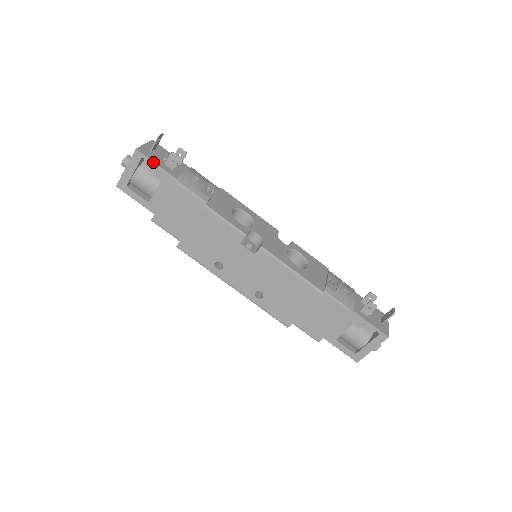
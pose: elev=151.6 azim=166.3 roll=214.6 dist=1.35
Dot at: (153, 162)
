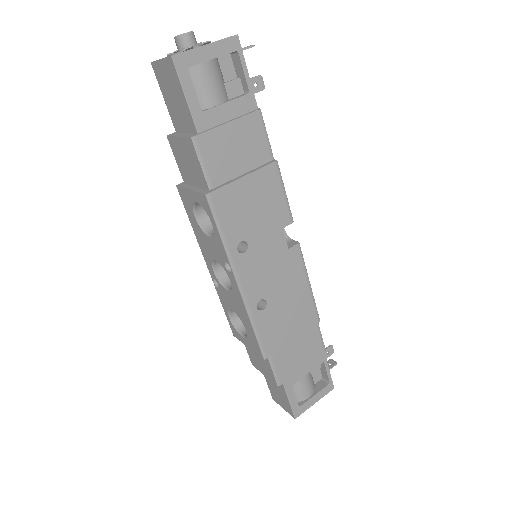
Dot at: (246, 67)
